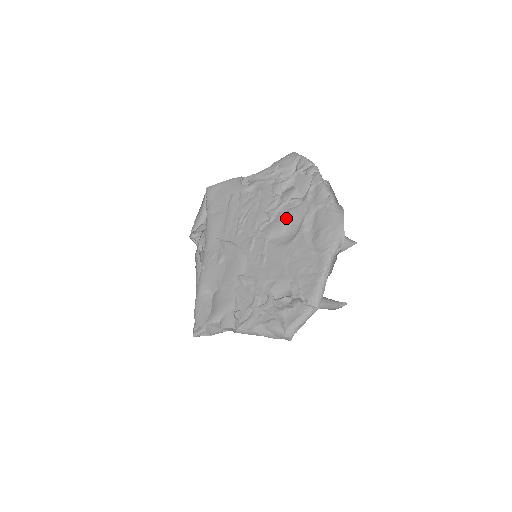
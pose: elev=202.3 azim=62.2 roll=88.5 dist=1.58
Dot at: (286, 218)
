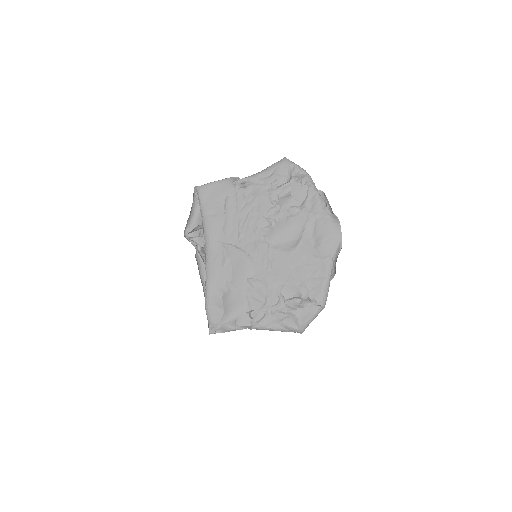
Dot at: (287, 225)
